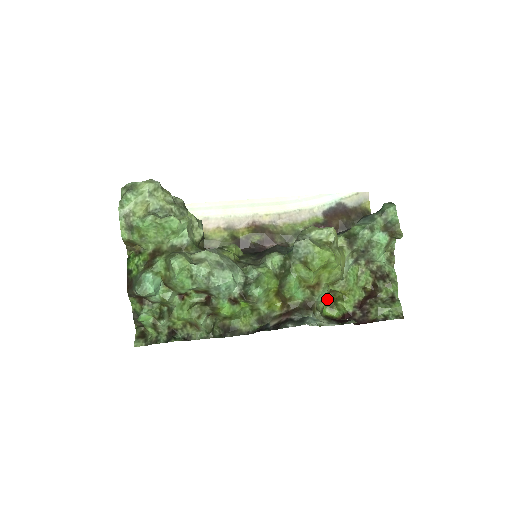
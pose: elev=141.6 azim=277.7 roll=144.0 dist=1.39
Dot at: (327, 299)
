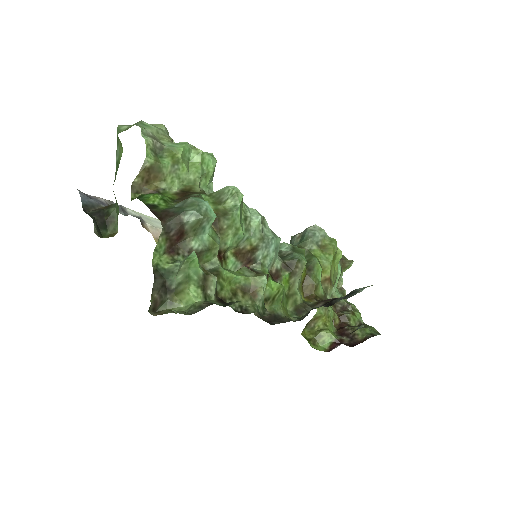
Dot at: (305, 336)
